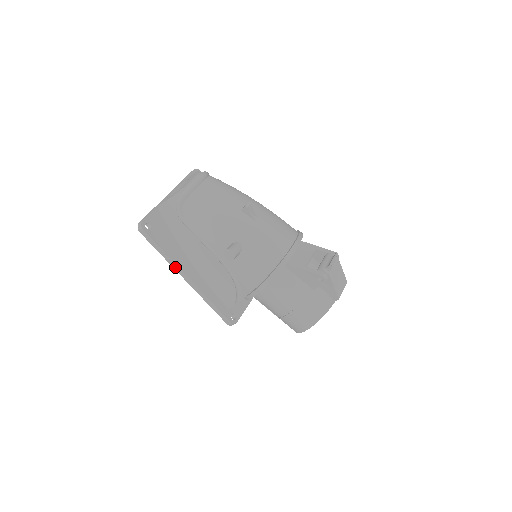
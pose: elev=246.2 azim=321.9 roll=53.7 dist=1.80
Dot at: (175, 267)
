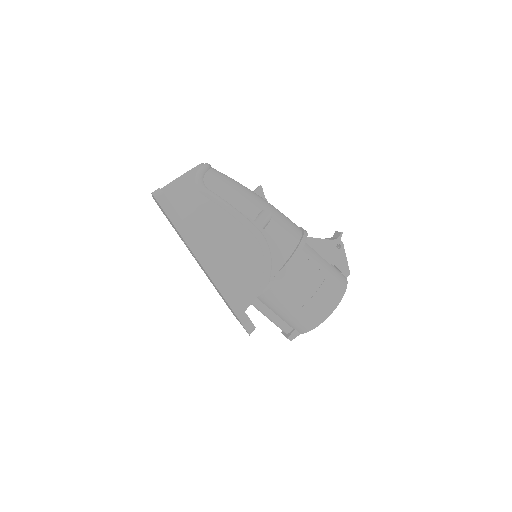
Dot at: (194, 247)
